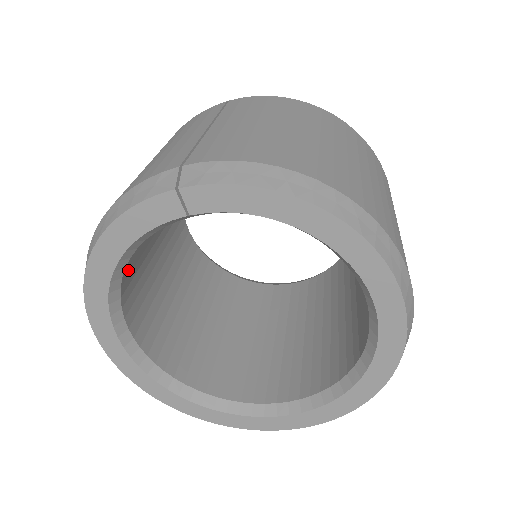
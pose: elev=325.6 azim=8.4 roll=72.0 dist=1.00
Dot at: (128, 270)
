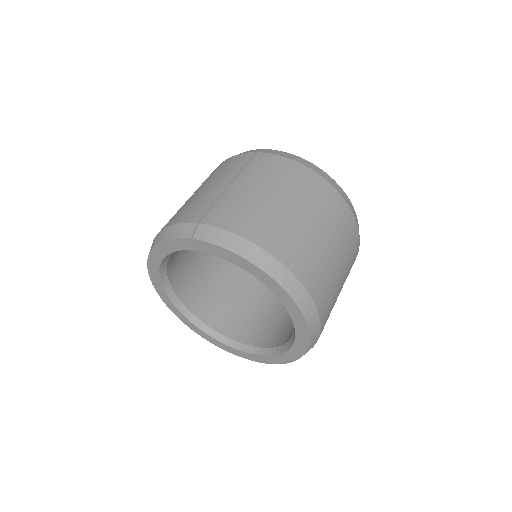
Dot at: (173, 257)
